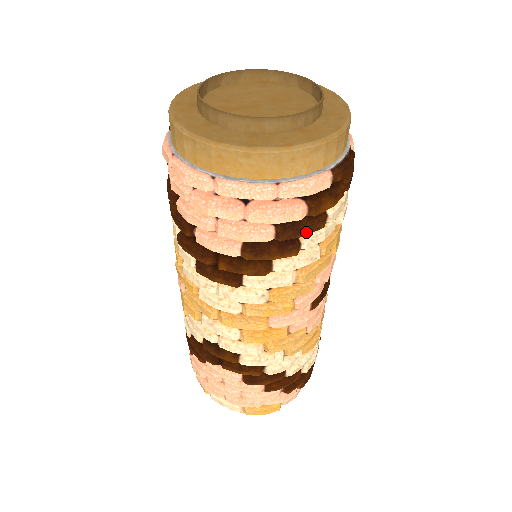
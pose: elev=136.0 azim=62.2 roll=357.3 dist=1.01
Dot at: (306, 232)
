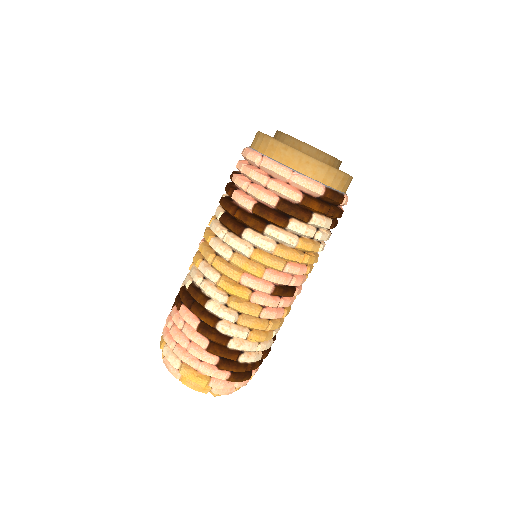
Dot at: (295, 214)
